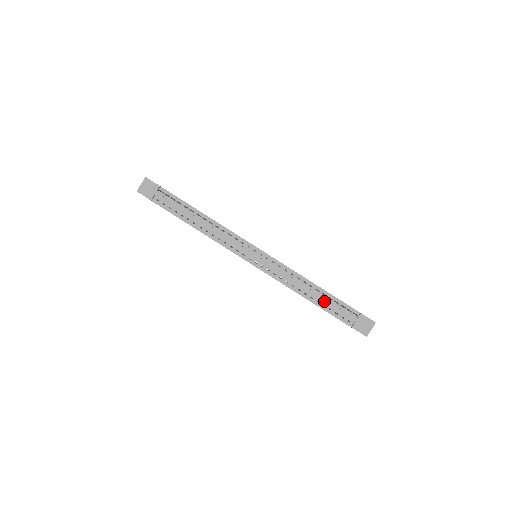
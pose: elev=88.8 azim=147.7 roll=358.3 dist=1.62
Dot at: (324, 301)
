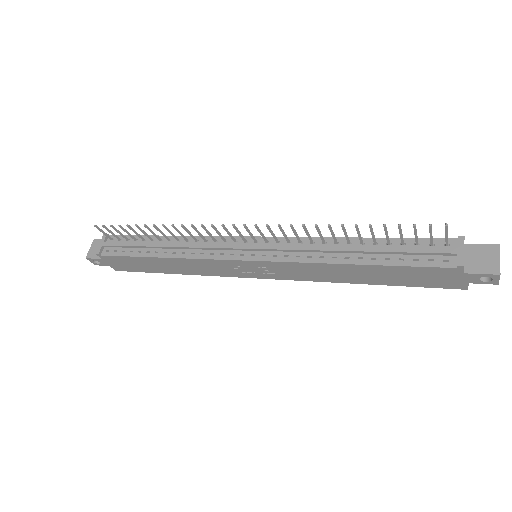
Dot at: (382, 251)
